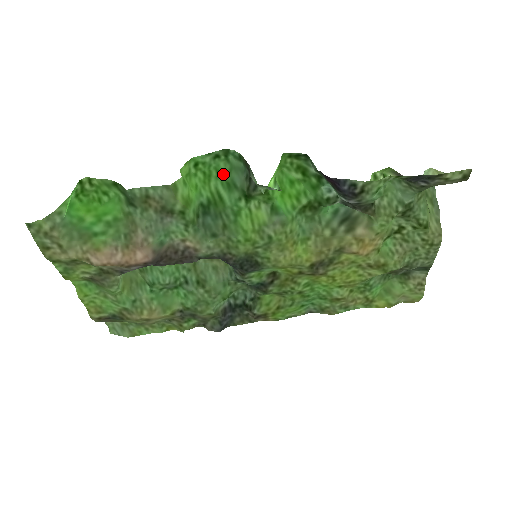
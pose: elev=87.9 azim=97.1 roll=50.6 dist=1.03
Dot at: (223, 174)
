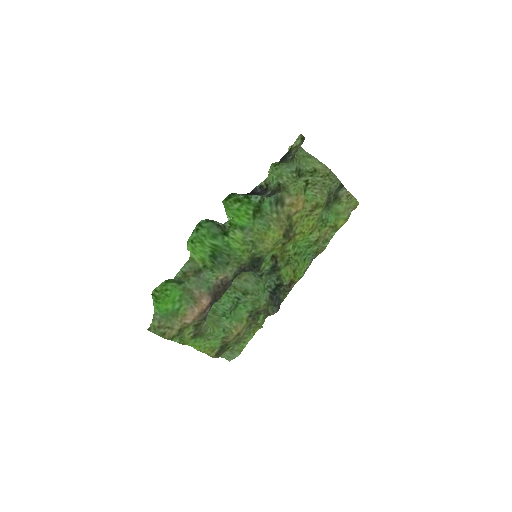
Dot at: (207, 235)
